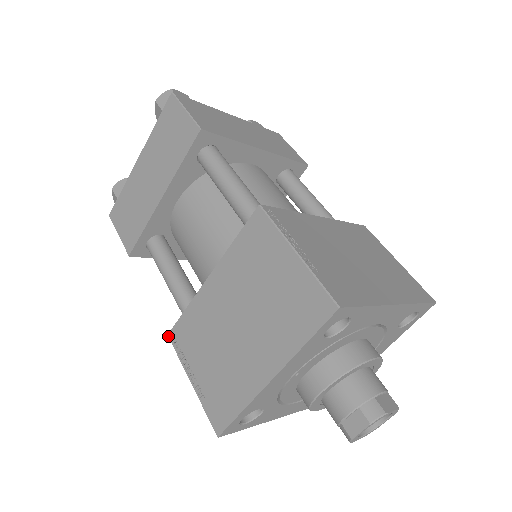
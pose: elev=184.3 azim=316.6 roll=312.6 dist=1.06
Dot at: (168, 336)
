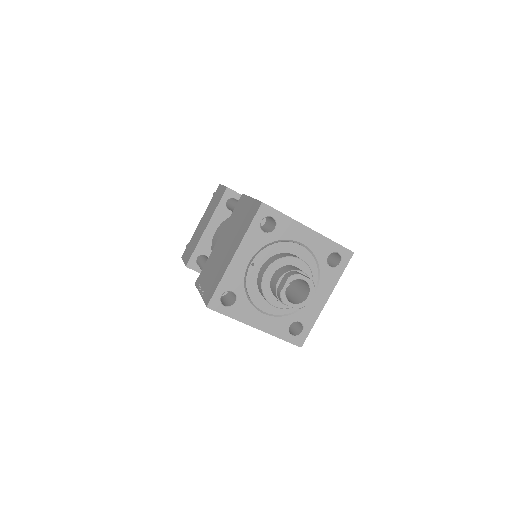
Dot at: (195, 284)
